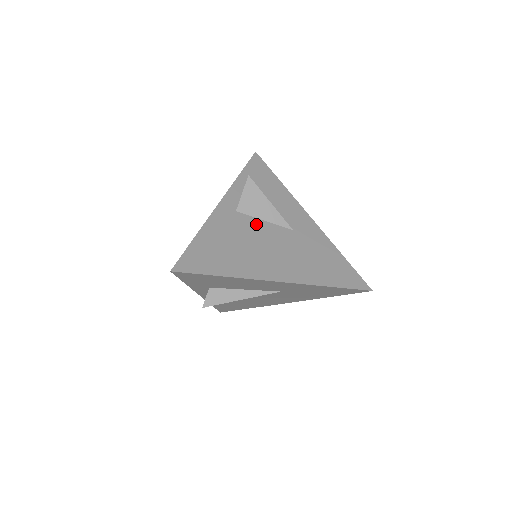
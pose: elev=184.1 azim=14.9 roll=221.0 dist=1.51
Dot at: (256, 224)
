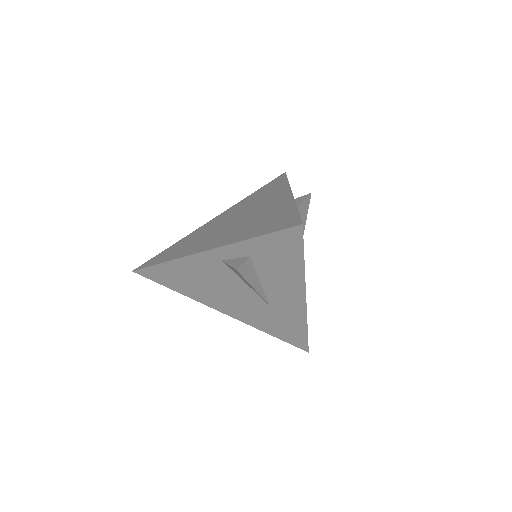
Dot at: occluded
